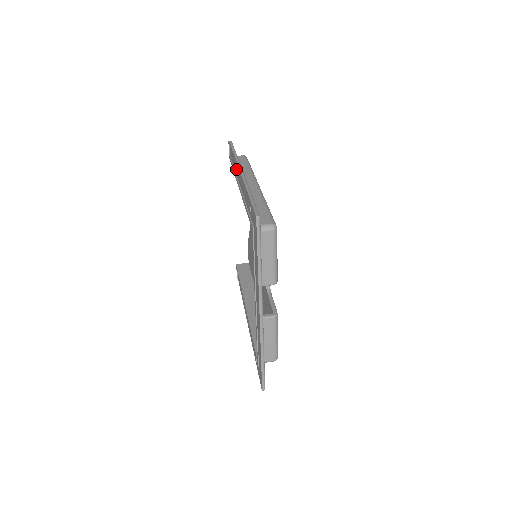
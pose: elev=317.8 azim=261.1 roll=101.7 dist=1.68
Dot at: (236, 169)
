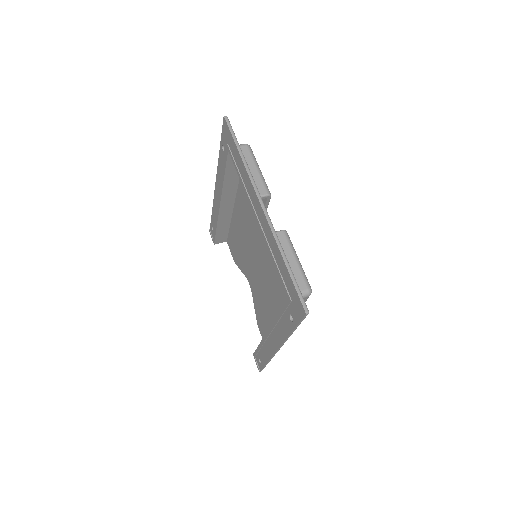
Dot at: (215, 207)
